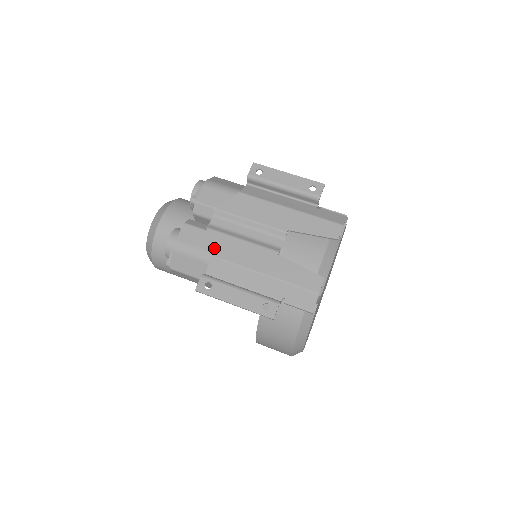
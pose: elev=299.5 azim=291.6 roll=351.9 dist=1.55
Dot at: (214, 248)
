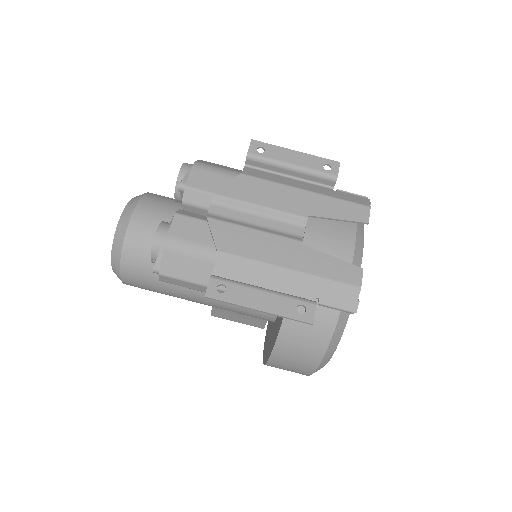
Dot at: (221, 241)
